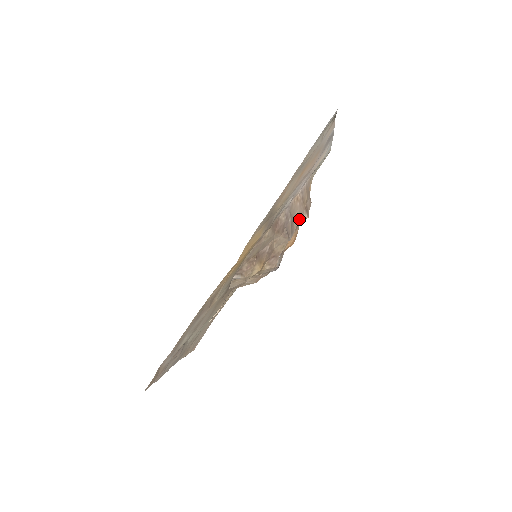
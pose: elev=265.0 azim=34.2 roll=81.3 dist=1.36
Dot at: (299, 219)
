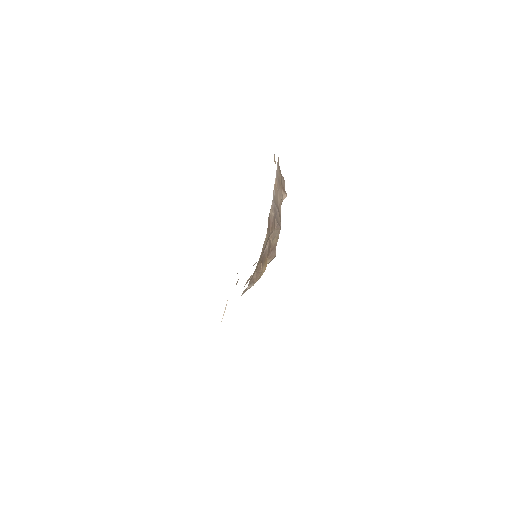
Dot at: (280, 202)
